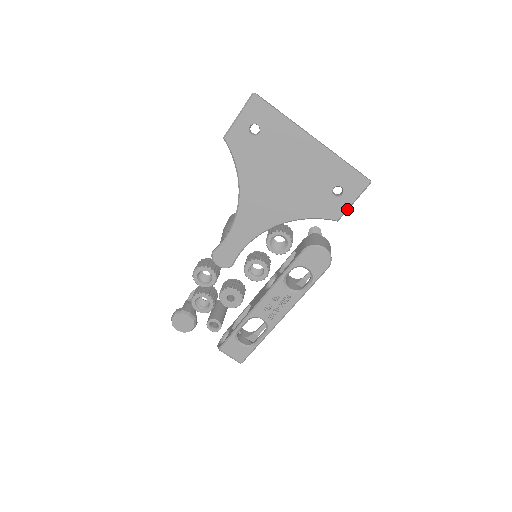
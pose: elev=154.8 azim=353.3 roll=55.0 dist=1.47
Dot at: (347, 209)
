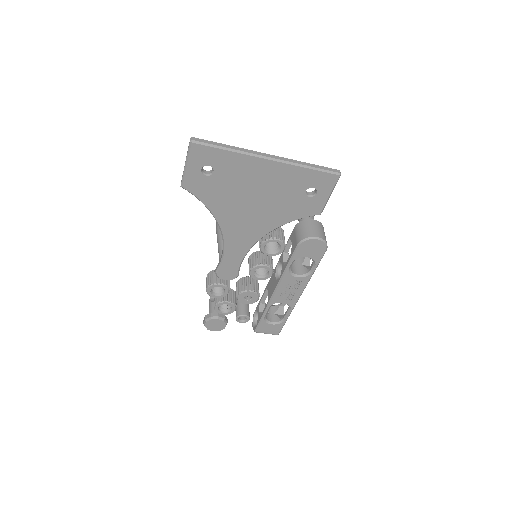
Dot at: (326, 202)
